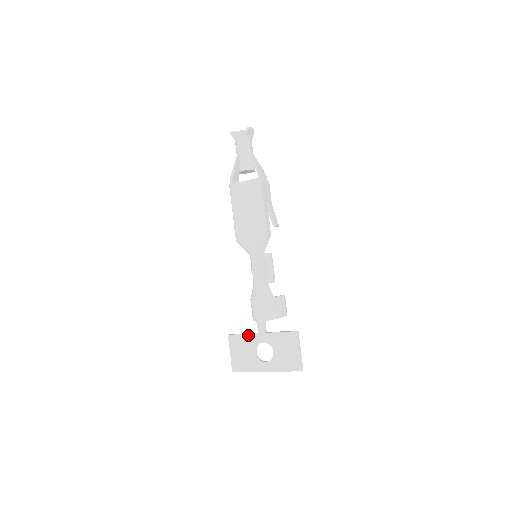
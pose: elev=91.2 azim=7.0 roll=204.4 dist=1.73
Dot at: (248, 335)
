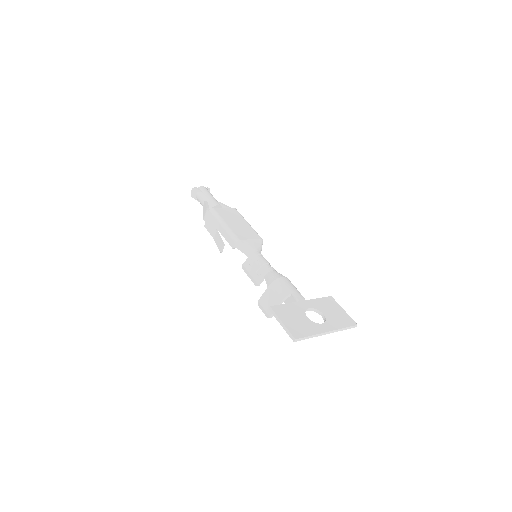
Dot at: (291, 304)
